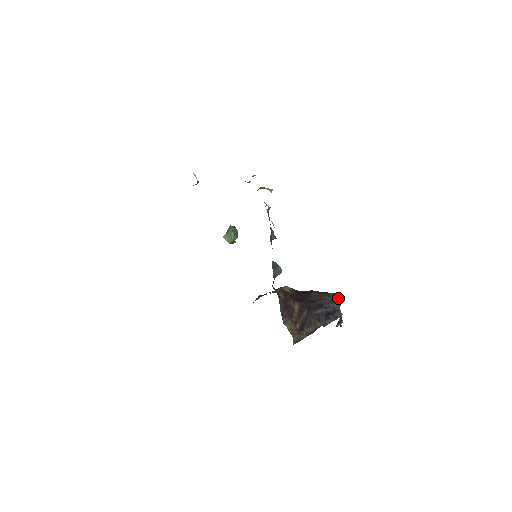
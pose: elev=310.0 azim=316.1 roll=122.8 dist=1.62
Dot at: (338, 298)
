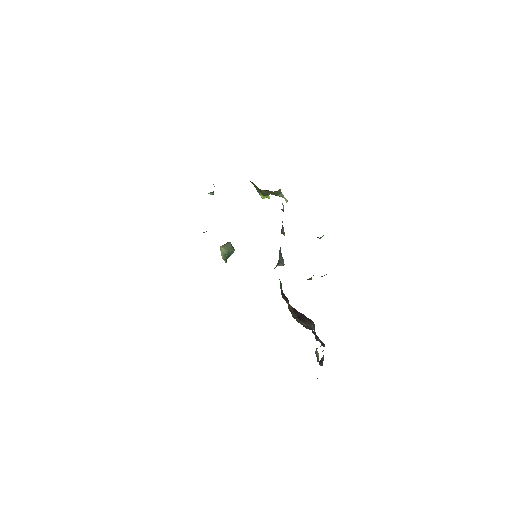
Dot at: occluded
